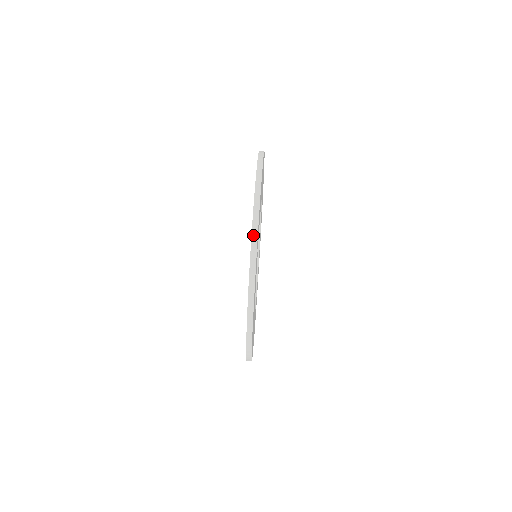
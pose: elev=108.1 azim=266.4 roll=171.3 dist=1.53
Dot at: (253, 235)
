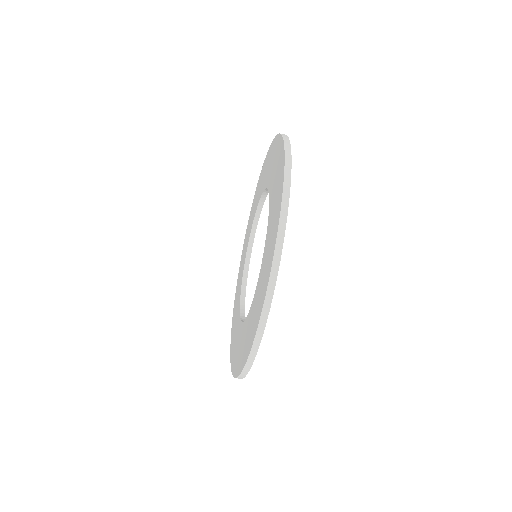
Dot at: occluded
